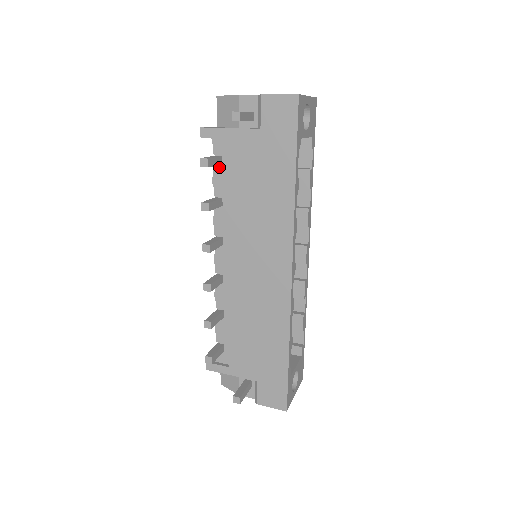
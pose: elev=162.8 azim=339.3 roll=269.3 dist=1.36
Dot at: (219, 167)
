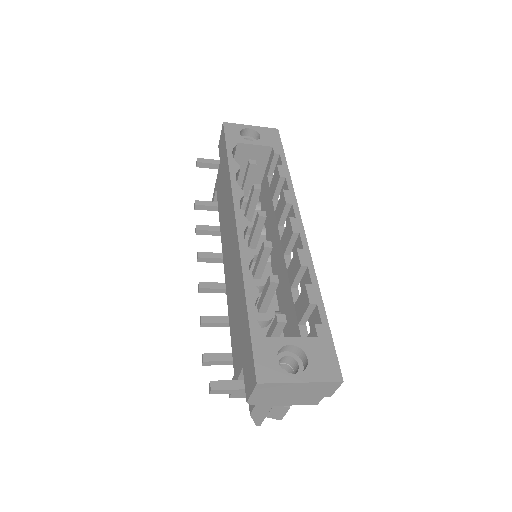
Dot at: occluded
